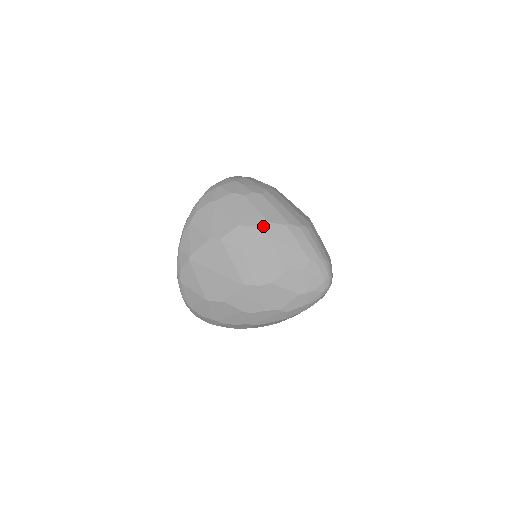
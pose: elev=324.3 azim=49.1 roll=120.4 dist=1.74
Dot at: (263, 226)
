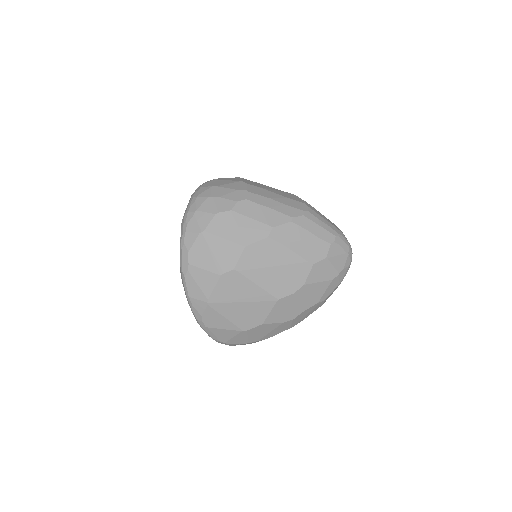
Dot at: (270, 235)
